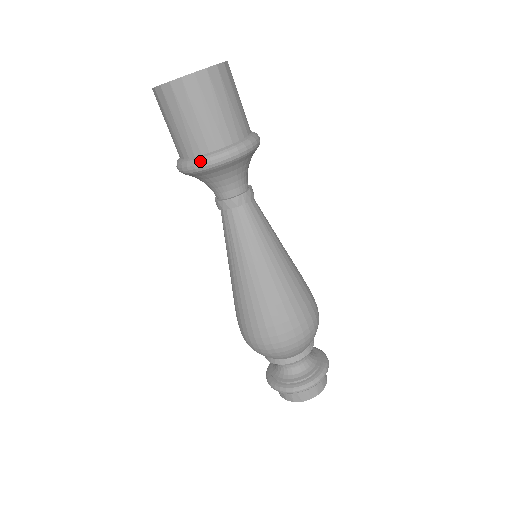
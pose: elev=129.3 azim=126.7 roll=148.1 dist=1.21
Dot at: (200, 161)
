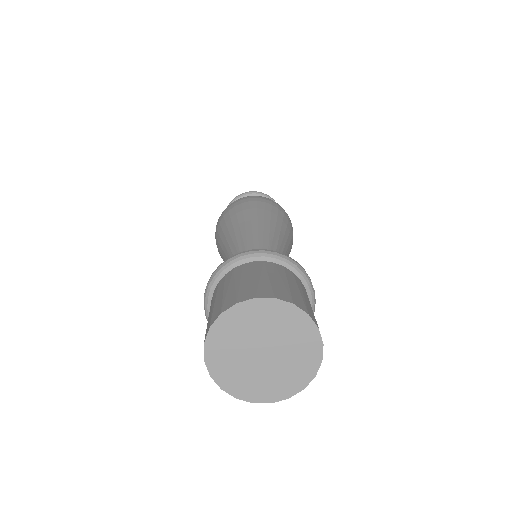
Dot at: occluded
